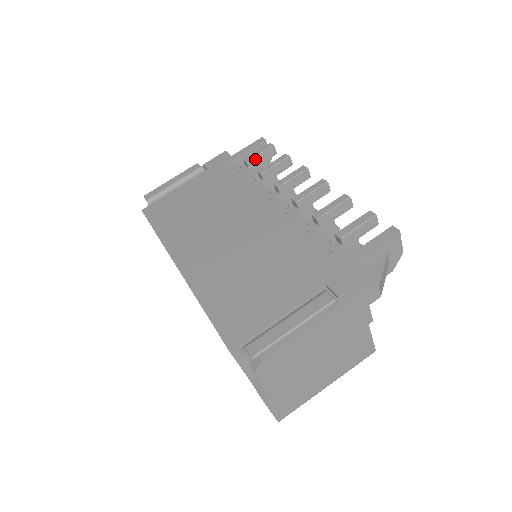
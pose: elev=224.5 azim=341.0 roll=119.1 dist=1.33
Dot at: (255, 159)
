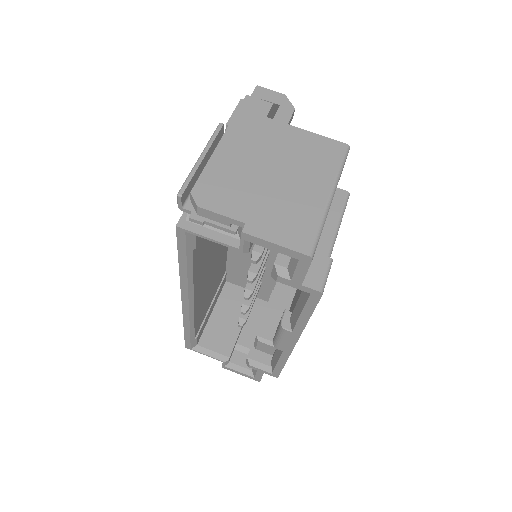
Dot at: occluded
